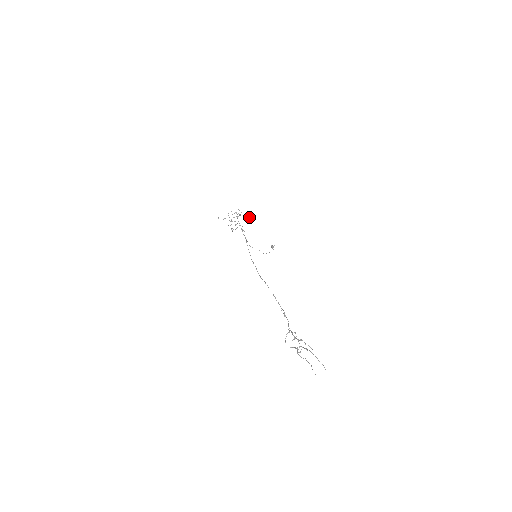
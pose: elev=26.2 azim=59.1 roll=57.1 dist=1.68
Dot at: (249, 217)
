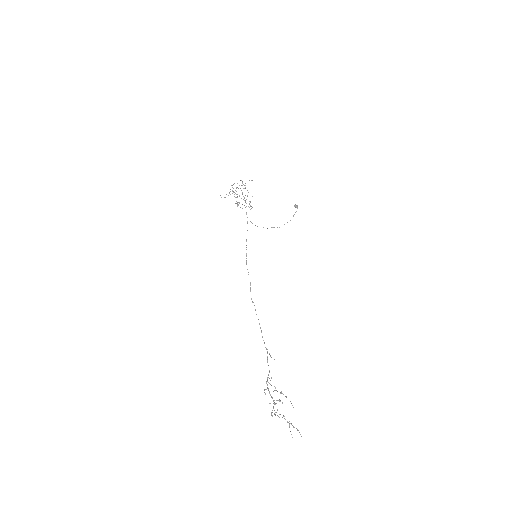
Dot at: occluded
